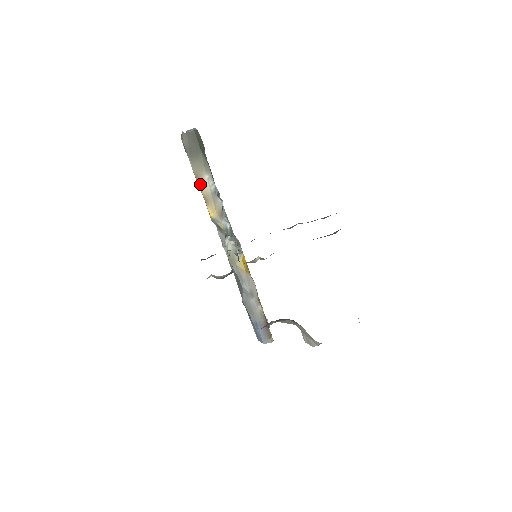
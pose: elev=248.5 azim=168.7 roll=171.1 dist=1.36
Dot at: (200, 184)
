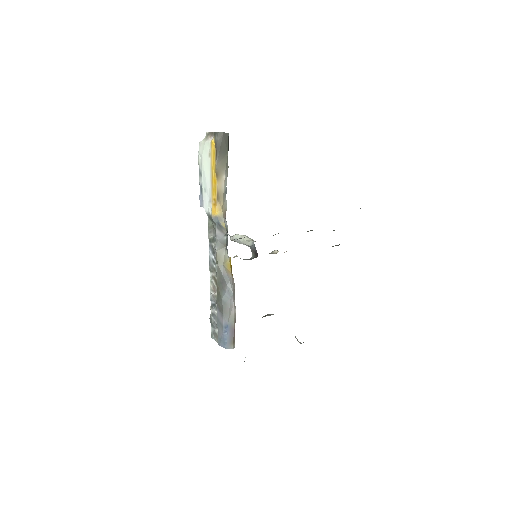
Dot at: (218, 181)
